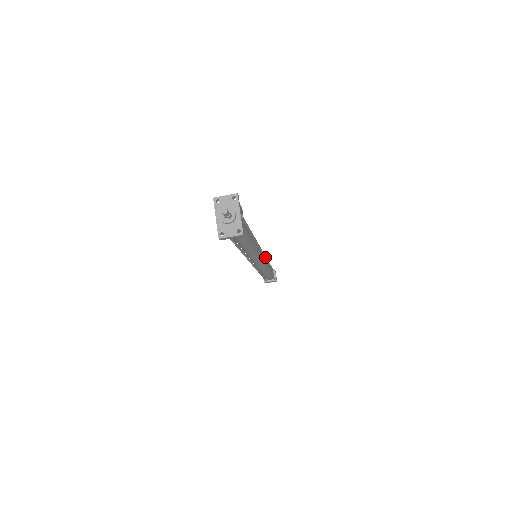
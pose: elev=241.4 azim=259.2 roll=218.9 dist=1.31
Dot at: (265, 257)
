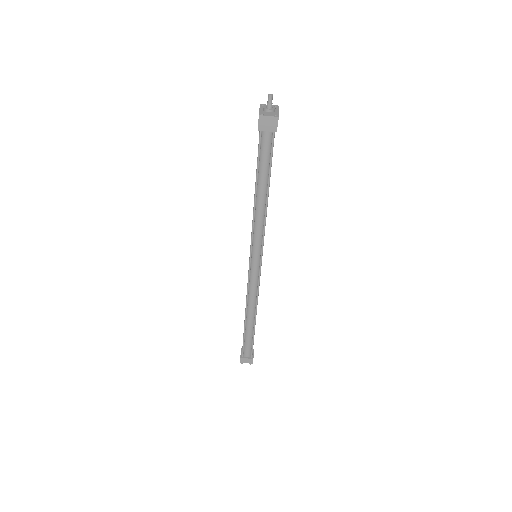
Dot at: occluded
